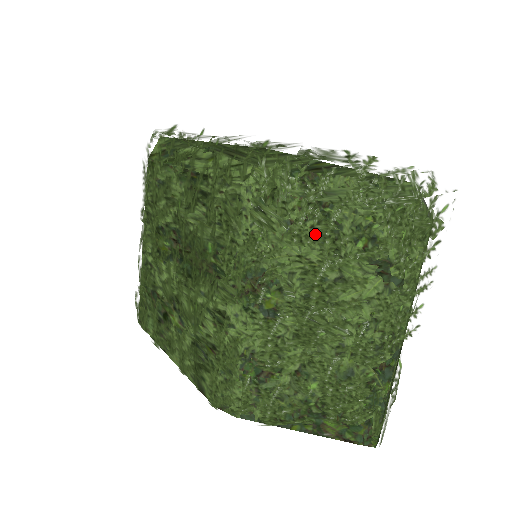
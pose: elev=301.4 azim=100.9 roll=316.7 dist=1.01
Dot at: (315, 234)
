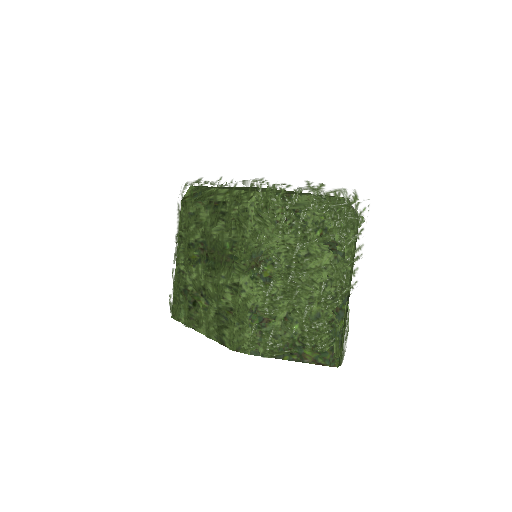
Dot at: (292, 228)
